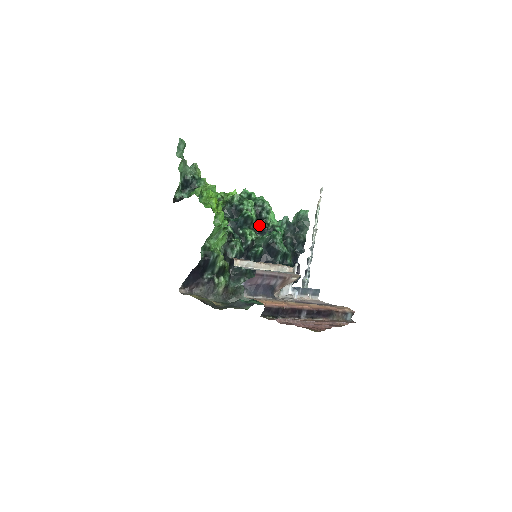
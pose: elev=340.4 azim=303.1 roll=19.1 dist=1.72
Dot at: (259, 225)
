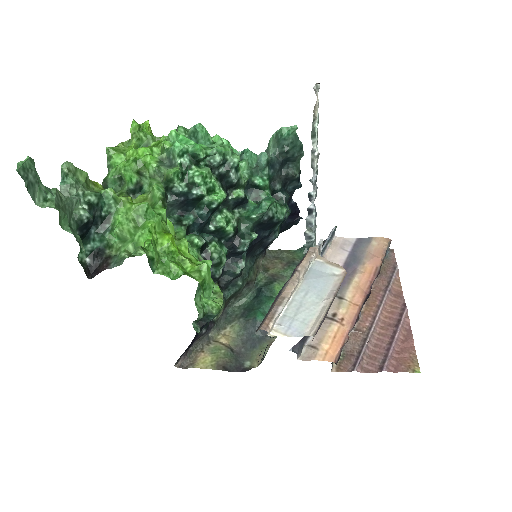
Dot at: (232, 198)
